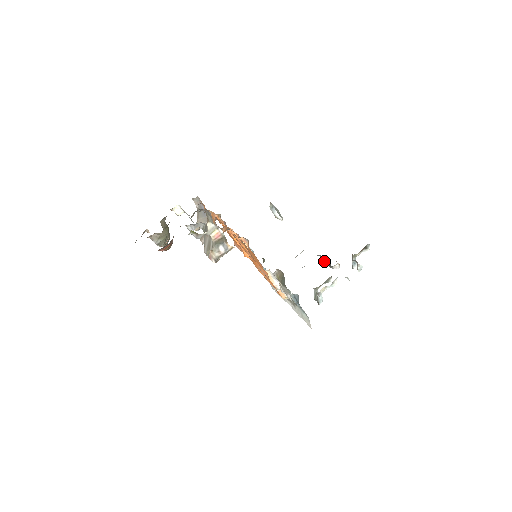
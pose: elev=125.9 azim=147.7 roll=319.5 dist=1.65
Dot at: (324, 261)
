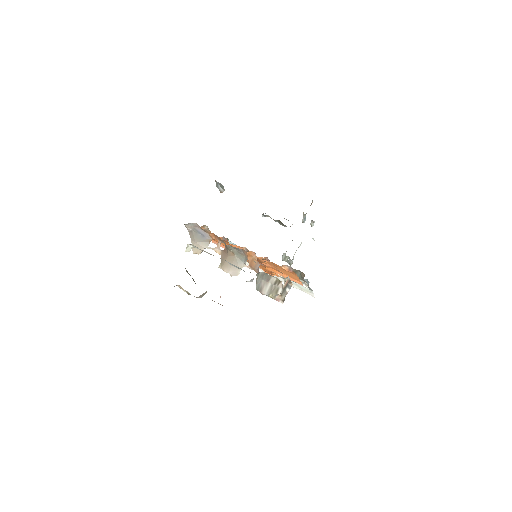
Dot at: occluded
